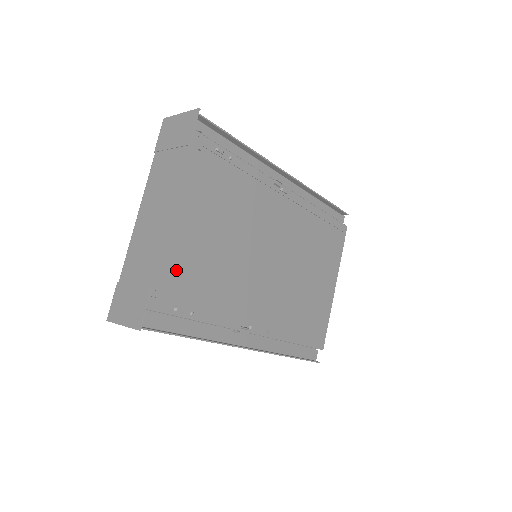
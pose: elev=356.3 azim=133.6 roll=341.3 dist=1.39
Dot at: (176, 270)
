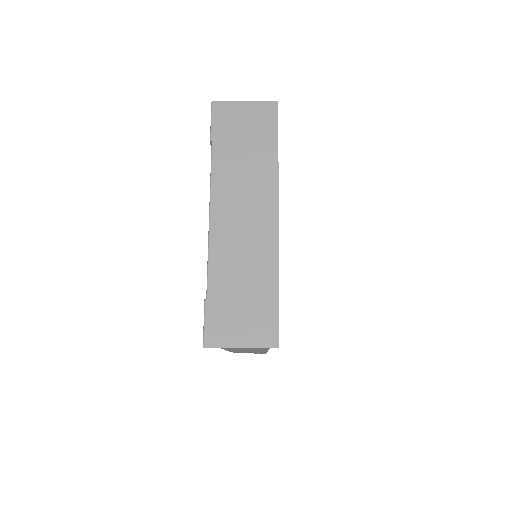
Dot at: occluded
